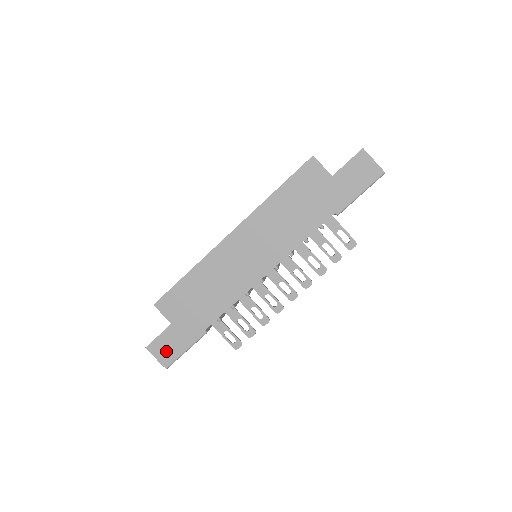
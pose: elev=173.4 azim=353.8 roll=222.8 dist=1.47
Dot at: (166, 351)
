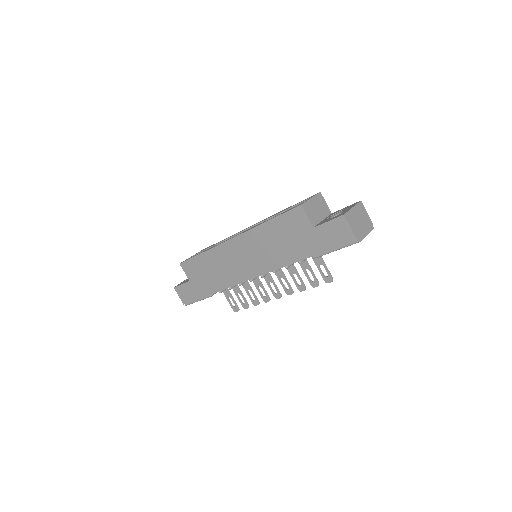
Dot at: (185, 296)
